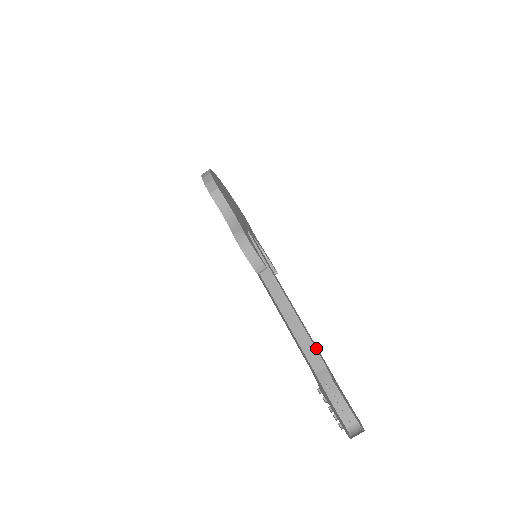
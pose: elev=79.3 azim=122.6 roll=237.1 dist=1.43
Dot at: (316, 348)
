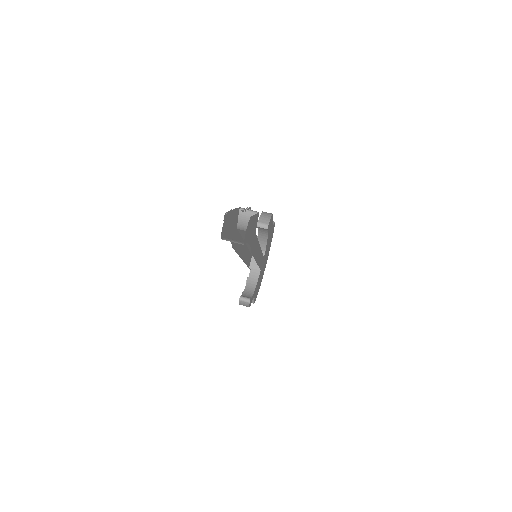
Dot at: (256, 242)
